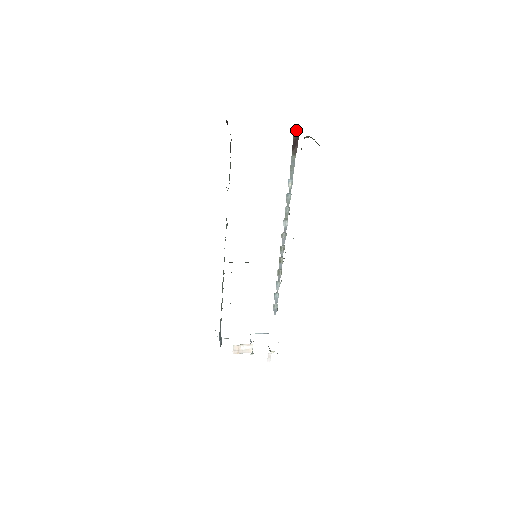
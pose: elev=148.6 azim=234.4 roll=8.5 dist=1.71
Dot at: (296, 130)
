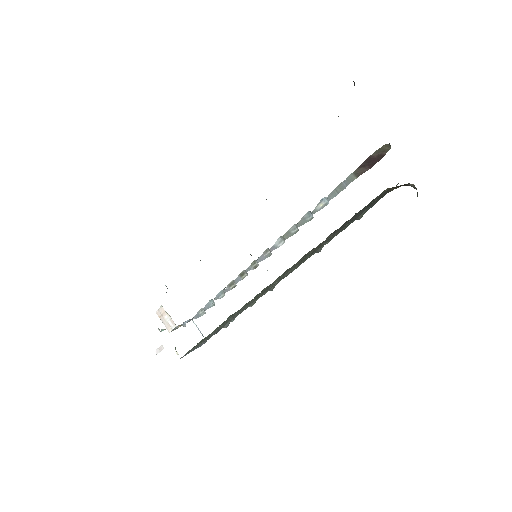
Dot at: (385, 146)
